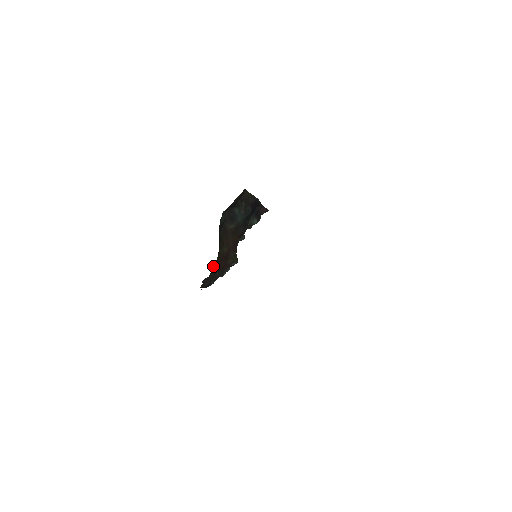
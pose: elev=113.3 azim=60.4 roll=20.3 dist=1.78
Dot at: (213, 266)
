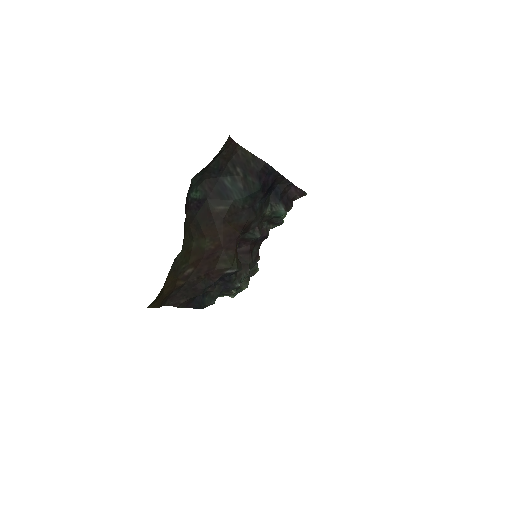
Dot at: (173, 267)
